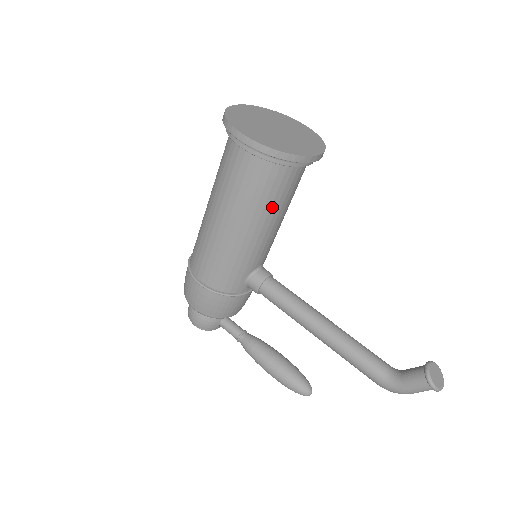
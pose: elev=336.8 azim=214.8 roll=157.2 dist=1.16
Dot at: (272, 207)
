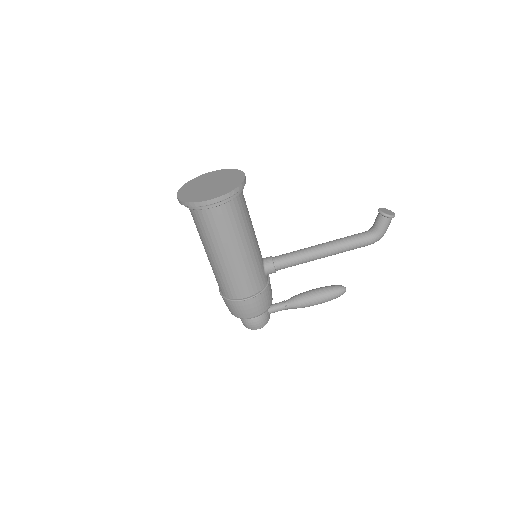
Dot at: (247, 221)
